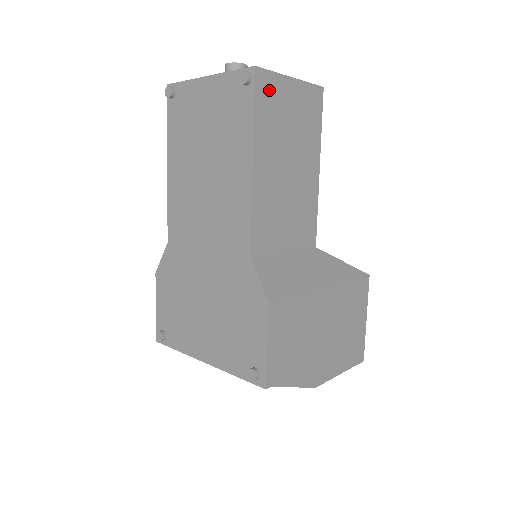
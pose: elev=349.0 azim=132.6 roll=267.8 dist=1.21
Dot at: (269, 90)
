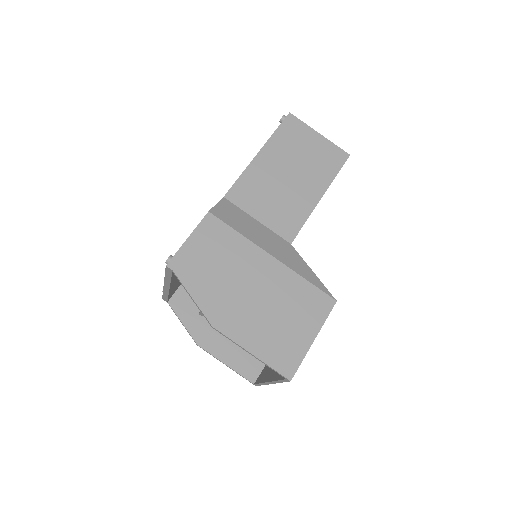
Dot at: (295, 128)
